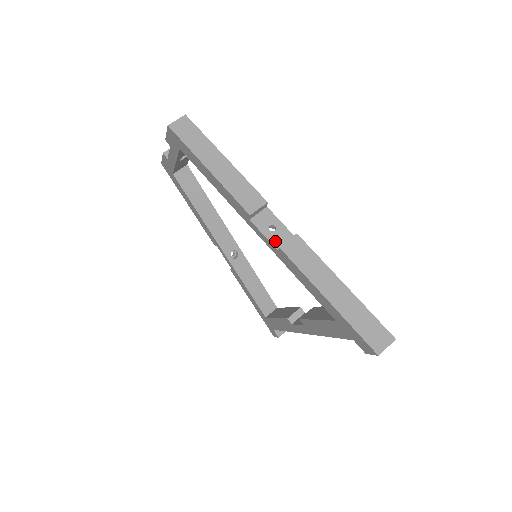
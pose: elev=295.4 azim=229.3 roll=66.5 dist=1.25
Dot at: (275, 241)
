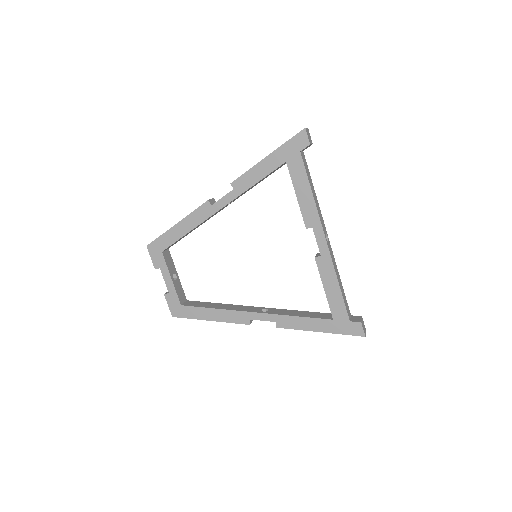
Dot at: (230, 192)
